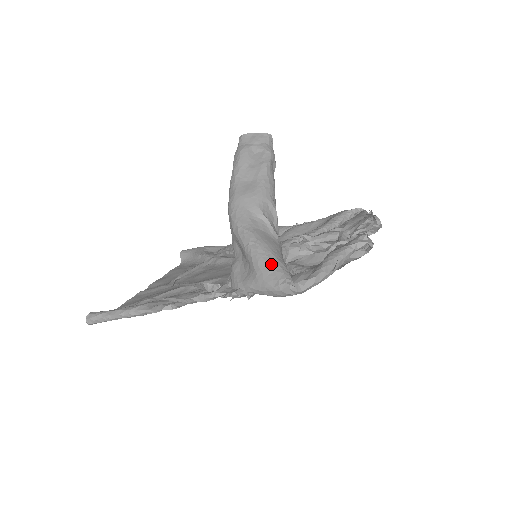
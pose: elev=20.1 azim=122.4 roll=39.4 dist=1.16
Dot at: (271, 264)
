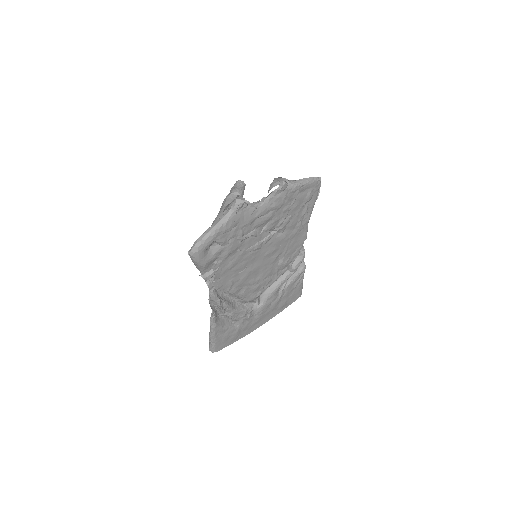
Dot at: occluded
